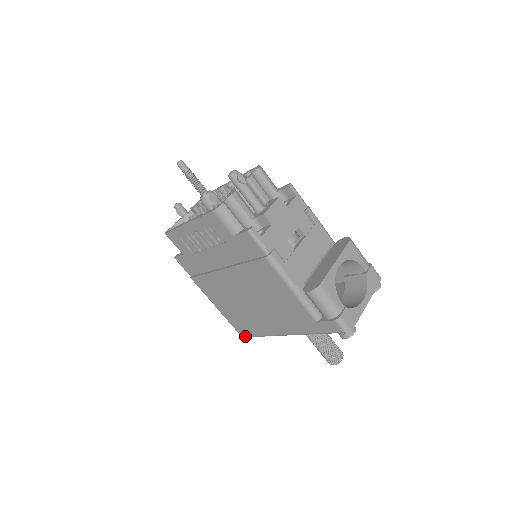
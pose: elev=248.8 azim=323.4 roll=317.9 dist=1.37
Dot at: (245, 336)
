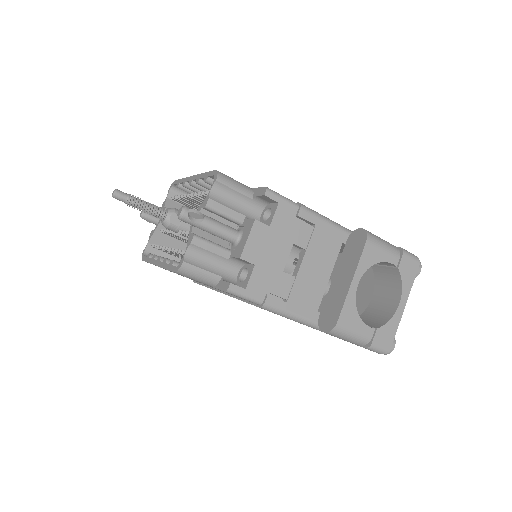
Dot at: occluded
